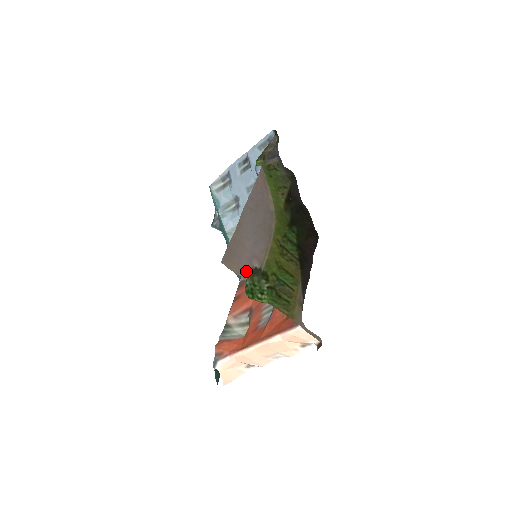
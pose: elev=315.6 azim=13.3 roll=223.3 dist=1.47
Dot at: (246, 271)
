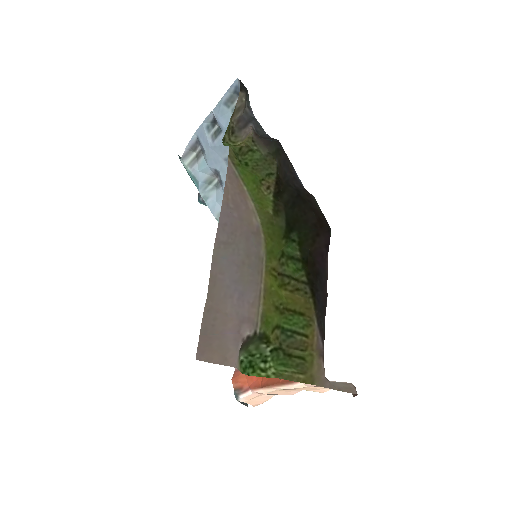
Dot at: (234, 353)
